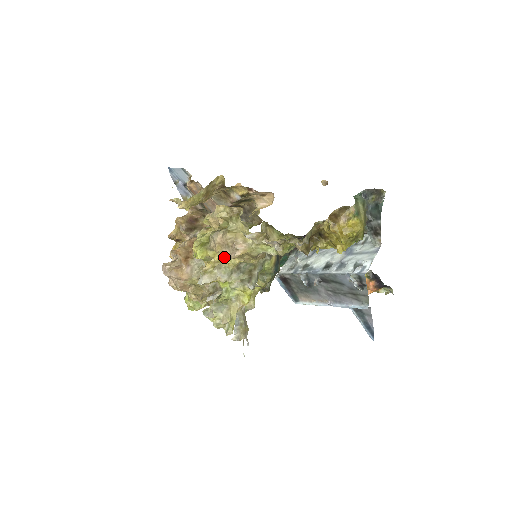
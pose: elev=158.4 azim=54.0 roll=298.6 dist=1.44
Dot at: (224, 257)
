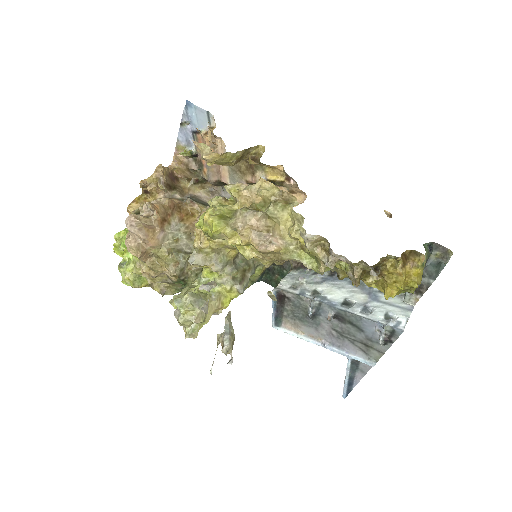
Dot at: (244, 244)
